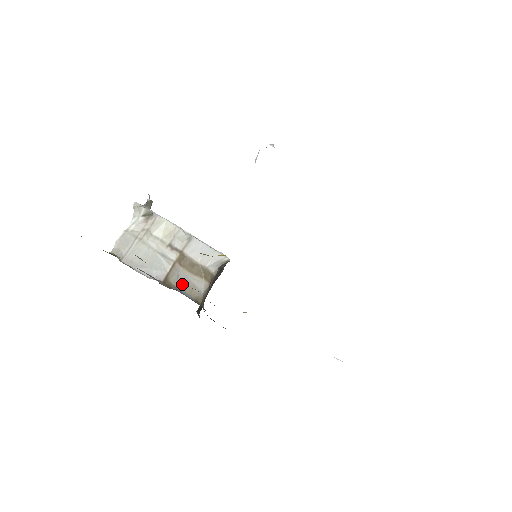
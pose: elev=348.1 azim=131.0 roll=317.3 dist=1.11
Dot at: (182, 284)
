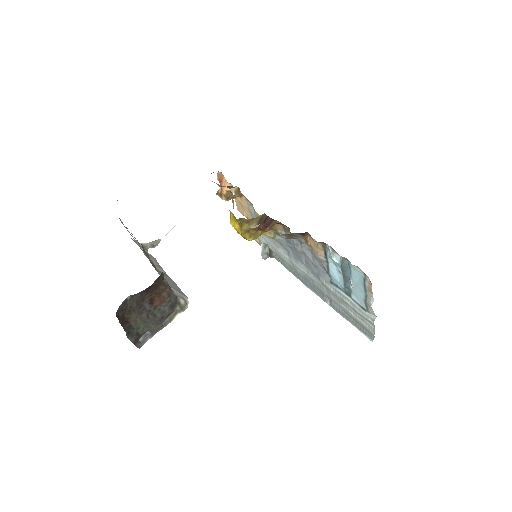
Dot at: occluded
